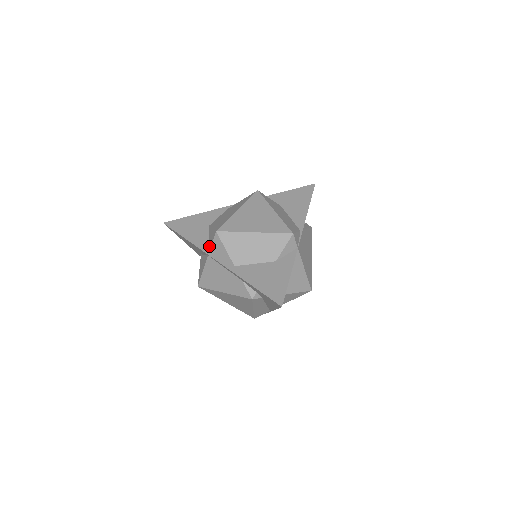
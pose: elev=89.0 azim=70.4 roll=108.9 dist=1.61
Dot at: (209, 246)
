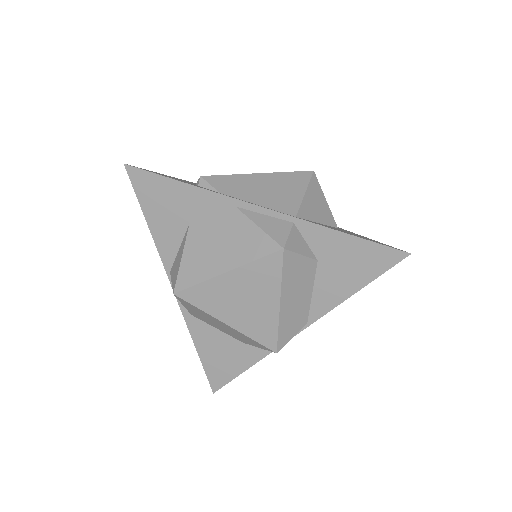
Dot at: (172, 266)
